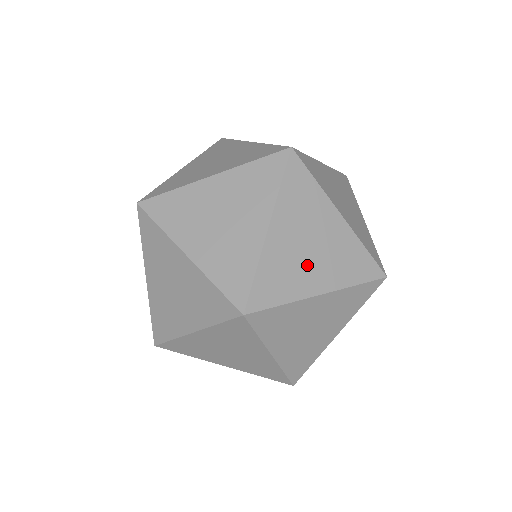
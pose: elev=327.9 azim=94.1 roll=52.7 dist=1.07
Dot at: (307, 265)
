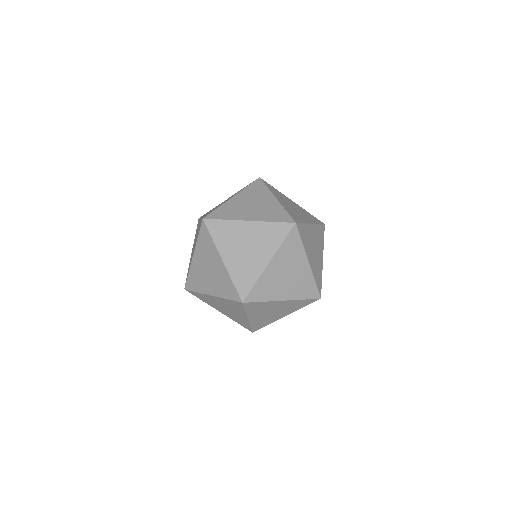
Dot at: occluded
